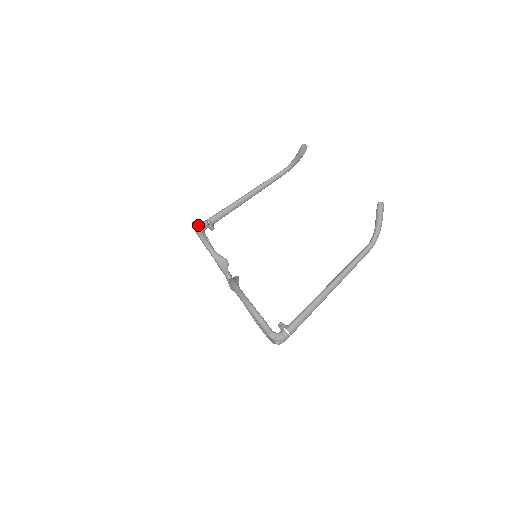
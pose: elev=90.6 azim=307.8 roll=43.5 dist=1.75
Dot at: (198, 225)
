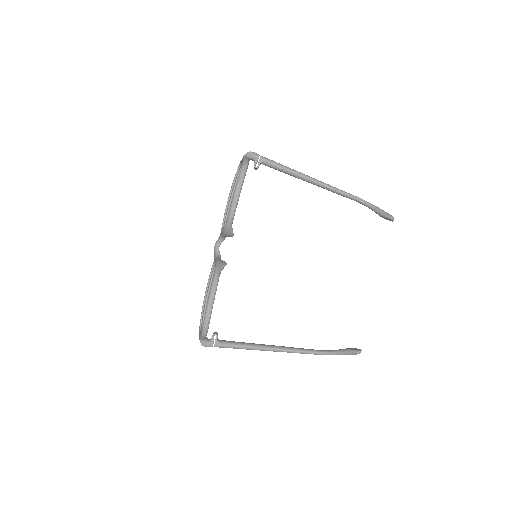
Dot at: occluded
